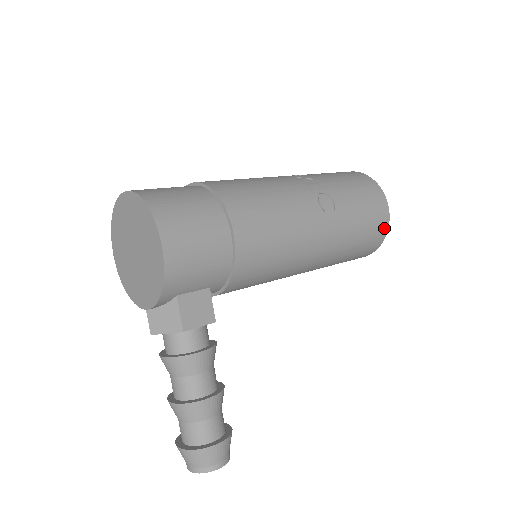
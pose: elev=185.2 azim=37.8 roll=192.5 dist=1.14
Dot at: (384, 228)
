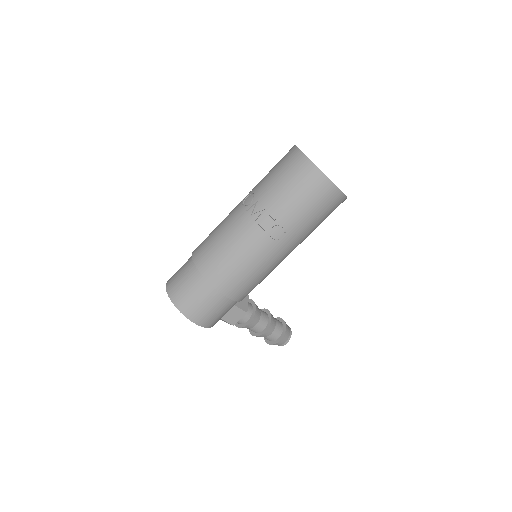
Dot at: (340, 199)
